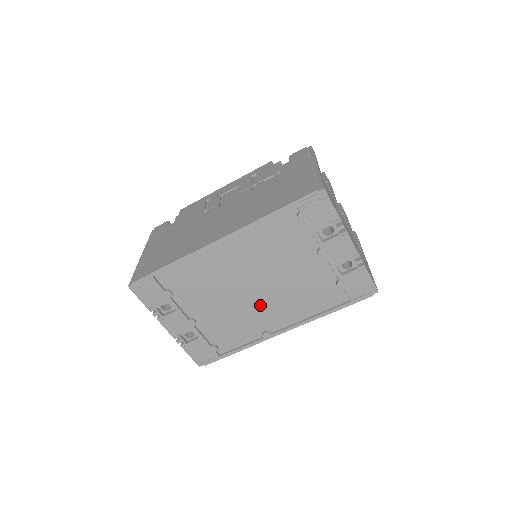
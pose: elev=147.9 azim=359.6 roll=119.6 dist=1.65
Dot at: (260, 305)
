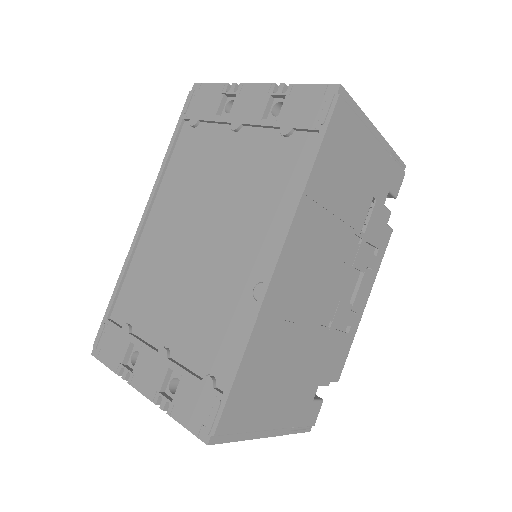
Dot at: (222, 252)
